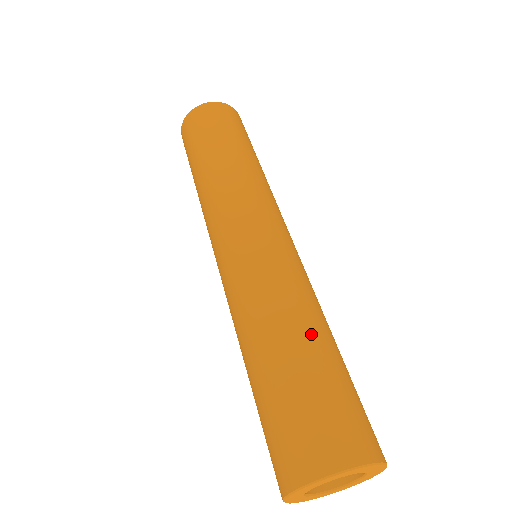
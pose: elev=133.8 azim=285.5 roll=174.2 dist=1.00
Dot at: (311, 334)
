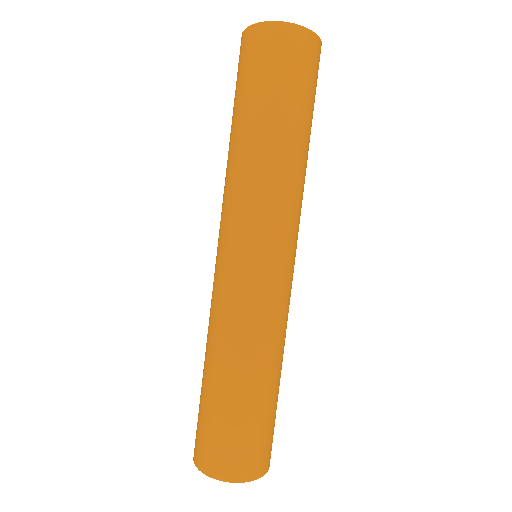
Dot at: (248, 380)
